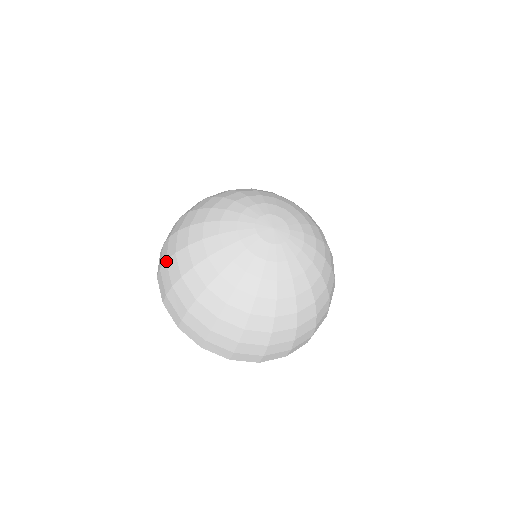
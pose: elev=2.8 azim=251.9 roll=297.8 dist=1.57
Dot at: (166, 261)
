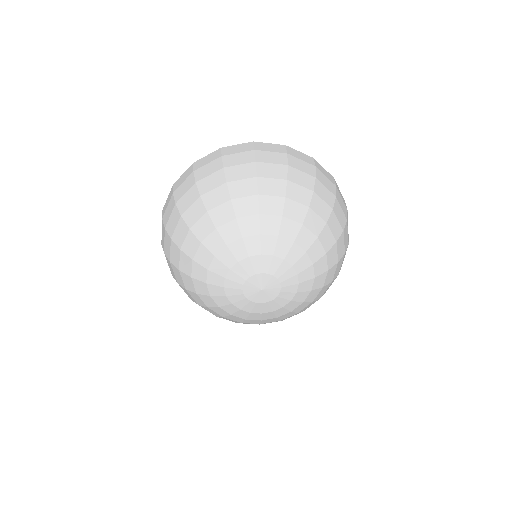
Dot at: occluded
